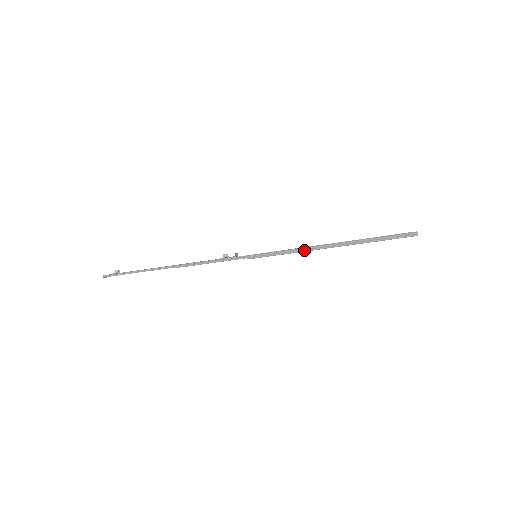
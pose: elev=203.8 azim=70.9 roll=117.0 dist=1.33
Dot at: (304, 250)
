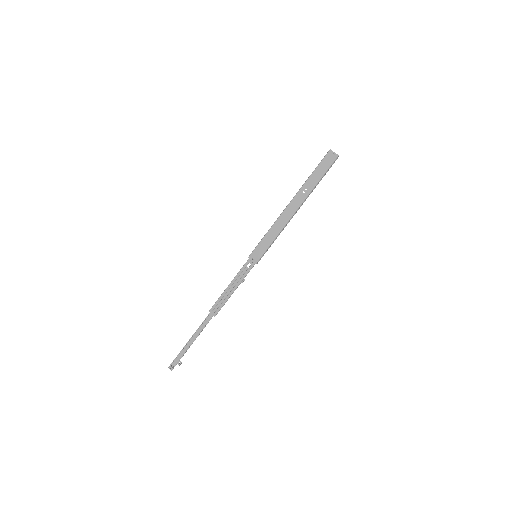
Dot at: (277, 219)
